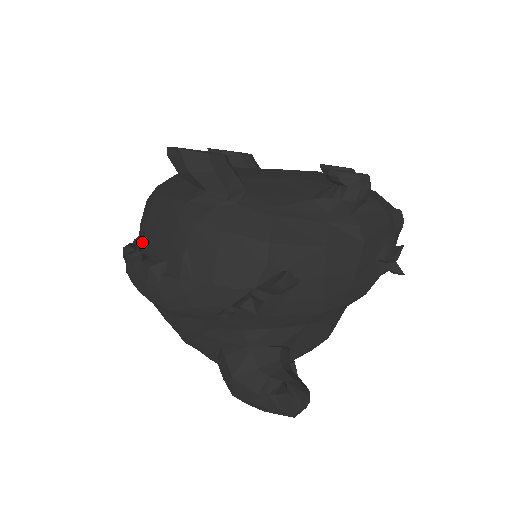
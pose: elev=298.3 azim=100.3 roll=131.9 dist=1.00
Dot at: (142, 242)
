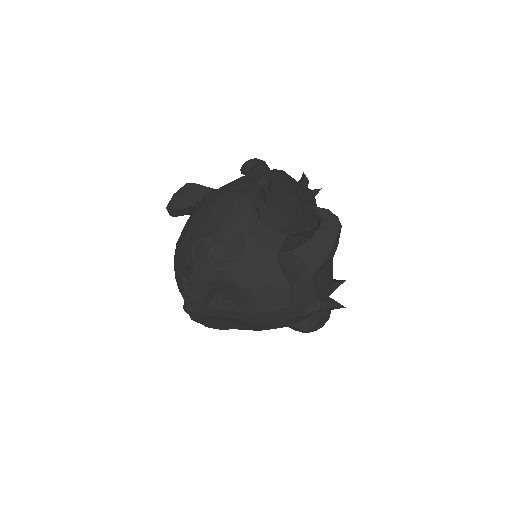
Dot at: occluded
